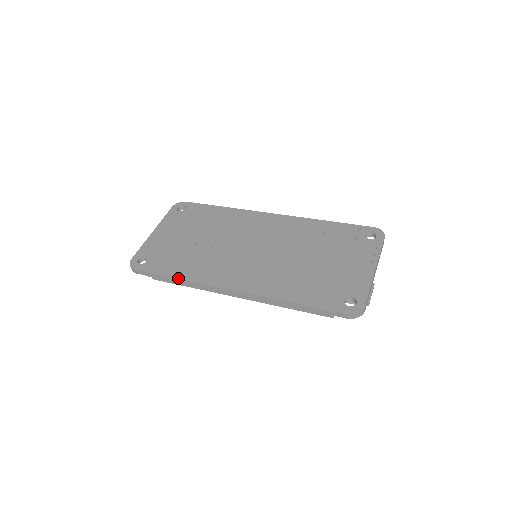
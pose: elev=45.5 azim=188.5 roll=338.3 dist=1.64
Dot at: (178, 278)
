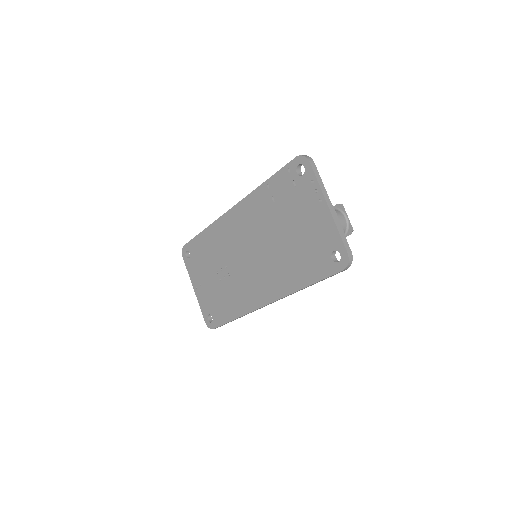
Dot at: (236, 318)
